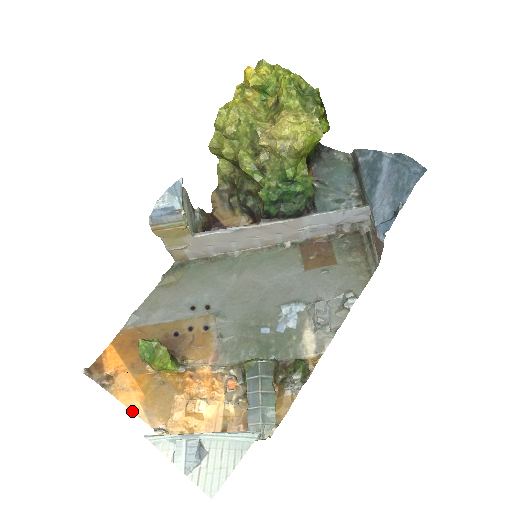
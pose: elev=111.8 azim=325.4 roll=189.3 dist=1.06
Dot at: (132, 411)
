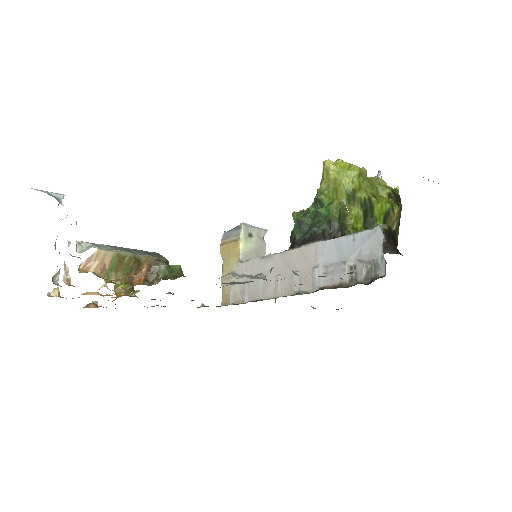
Dot at: occluded
